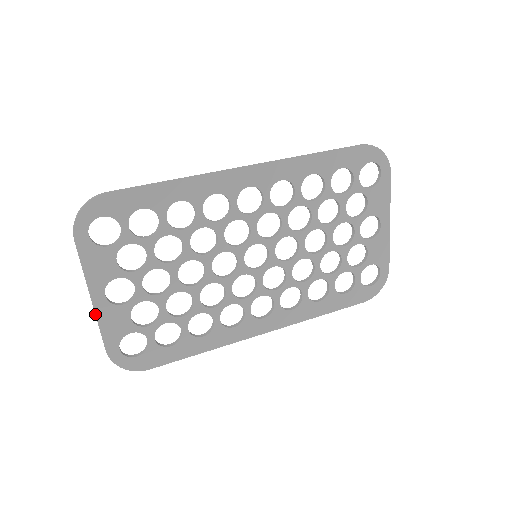
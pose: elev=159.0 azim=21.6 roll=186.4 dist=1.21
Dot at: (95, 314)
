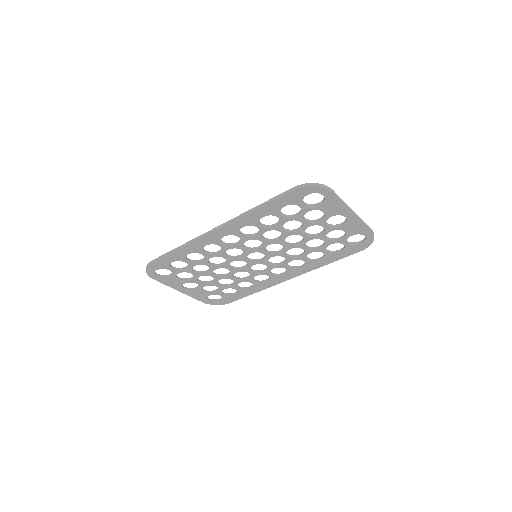
Dot at: occluded
